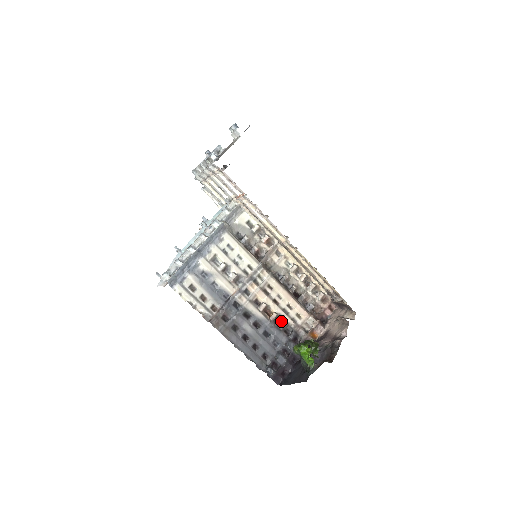
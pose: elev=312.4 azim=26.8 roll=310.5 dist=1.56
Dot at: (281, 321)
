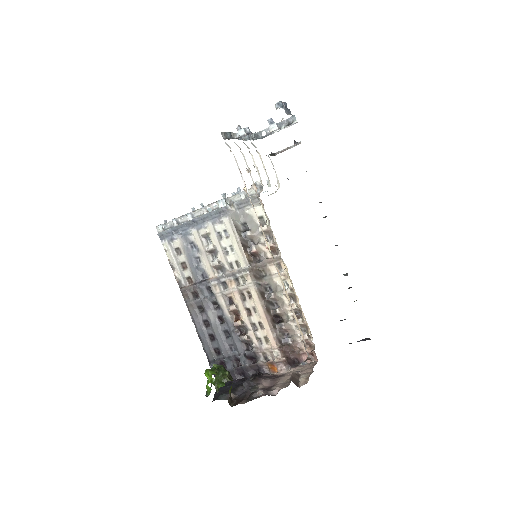
Dot at: (246, 332)
